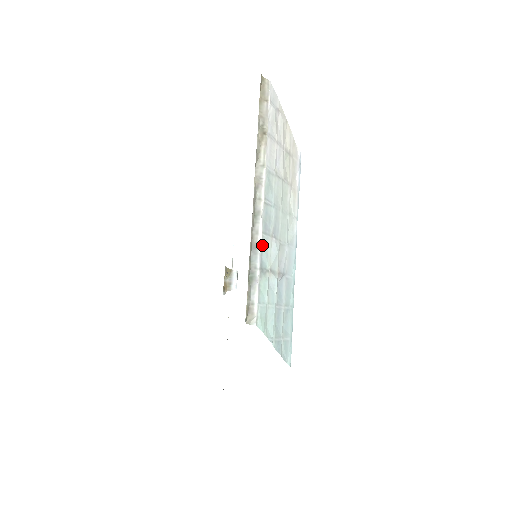
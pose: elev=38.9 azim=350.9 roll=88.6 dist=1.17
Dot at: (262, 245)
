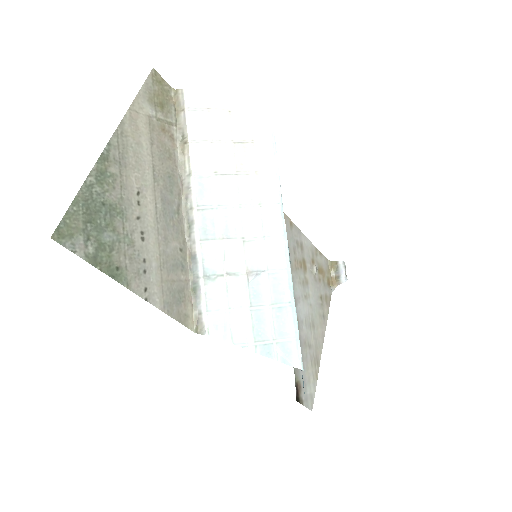
Dot at: (202, 253)
